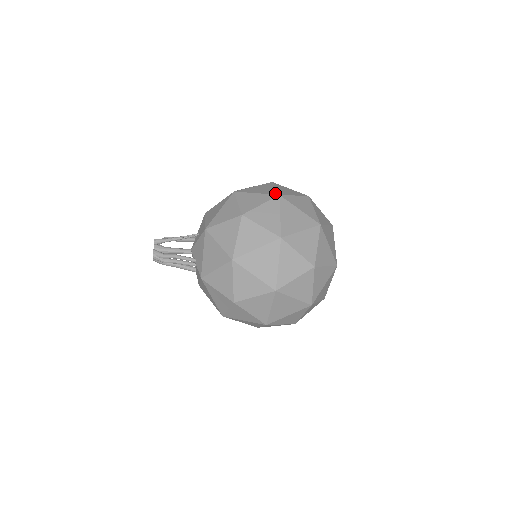
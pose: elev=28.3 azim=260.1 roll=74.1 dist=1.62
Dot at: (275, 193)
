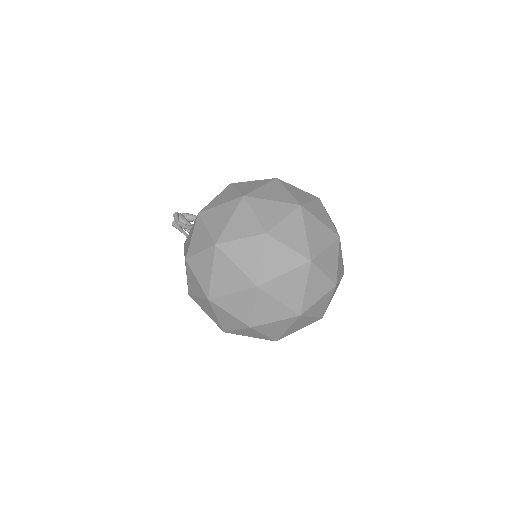
Dot at: (219, 327)
